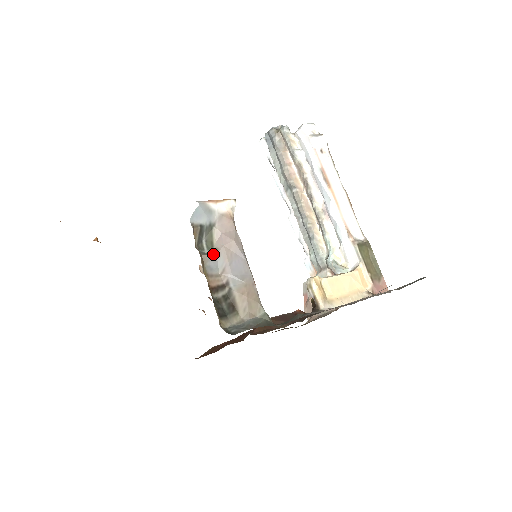
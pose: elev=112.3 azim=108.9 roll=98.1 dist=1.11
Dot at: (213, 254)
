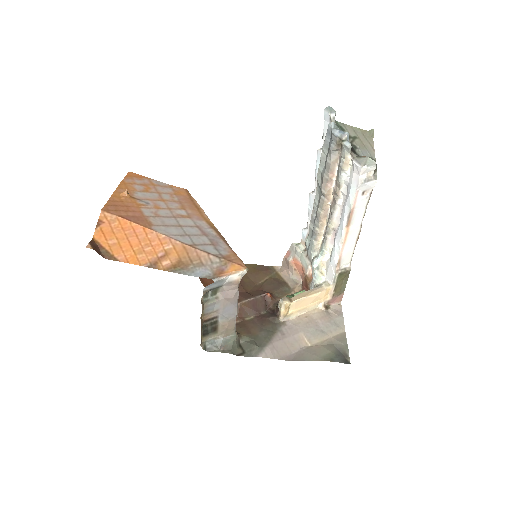
Dot at: (213, 302)
